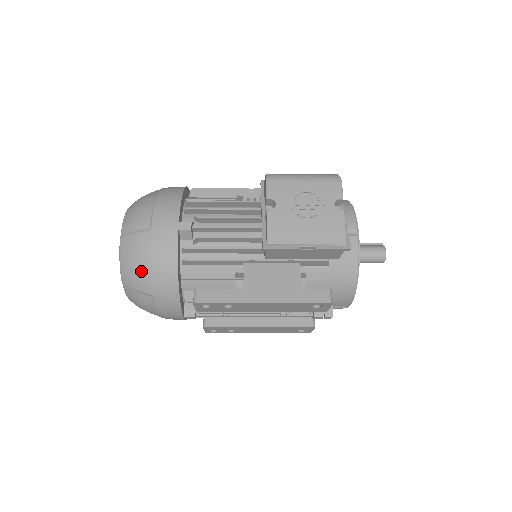
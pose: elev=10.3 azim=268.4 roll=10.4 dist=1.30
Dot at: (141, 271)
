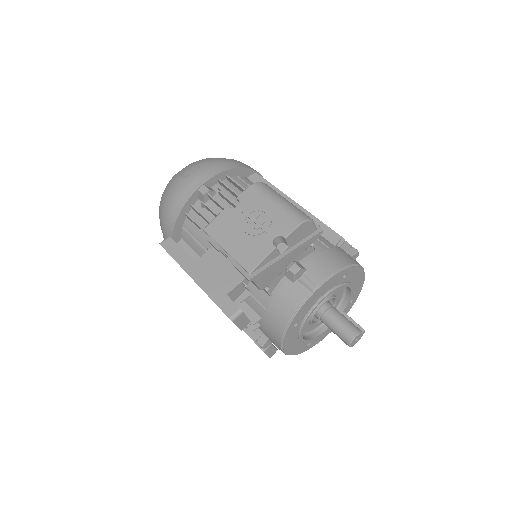
Dot at: (164, 203)
